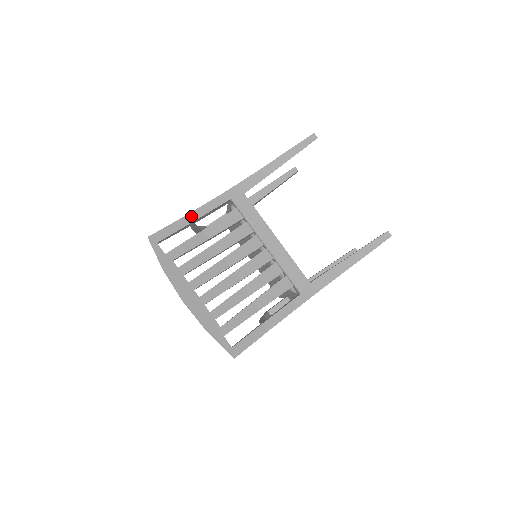
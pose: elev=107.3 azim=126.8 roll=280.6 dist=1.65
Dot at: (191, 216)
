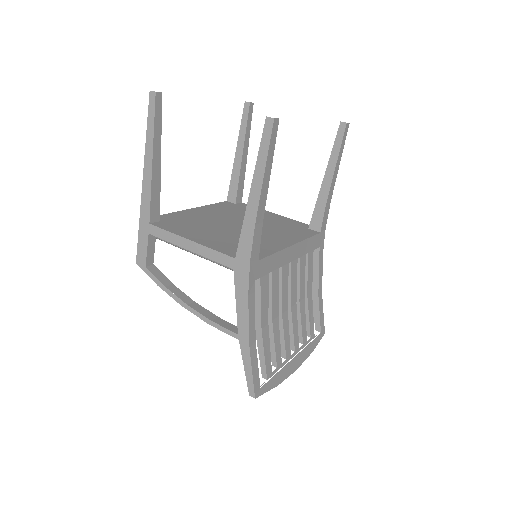
Dot at: (251, 339)
